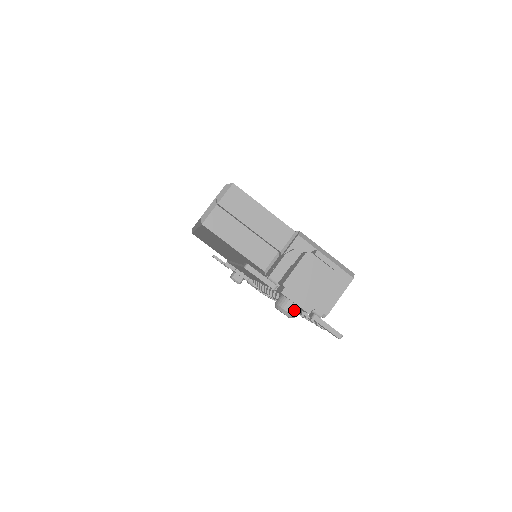
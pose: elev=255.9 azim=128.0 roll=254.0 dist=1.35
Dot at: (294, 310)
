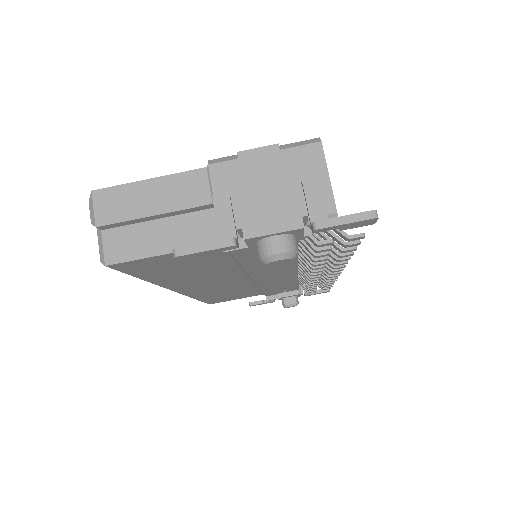
Dot at: (283, 243)
